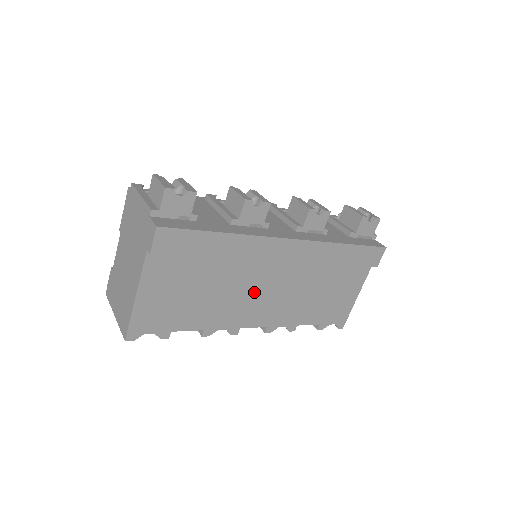
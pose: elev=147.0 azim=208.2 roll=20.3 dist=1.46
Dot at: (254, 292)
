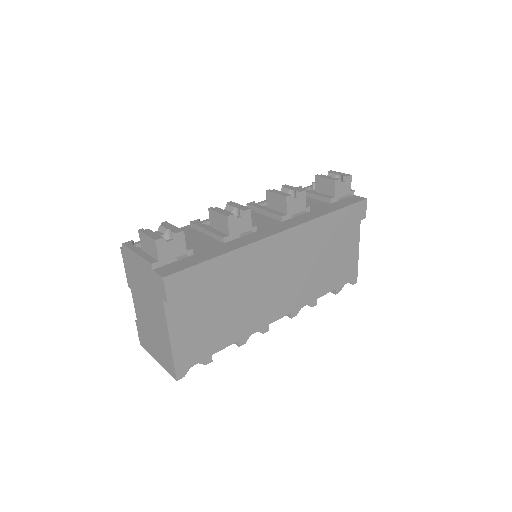
Dot at: (268, 290)
